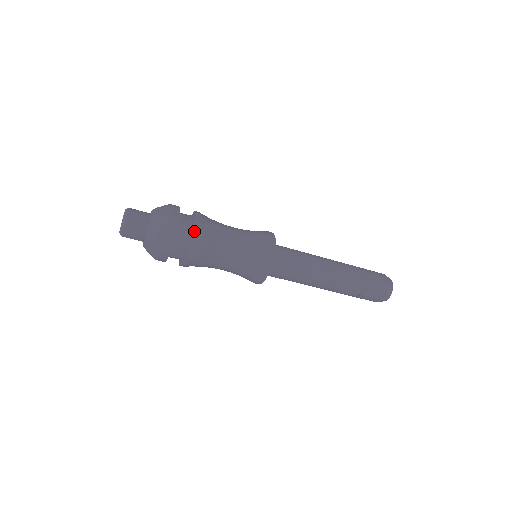
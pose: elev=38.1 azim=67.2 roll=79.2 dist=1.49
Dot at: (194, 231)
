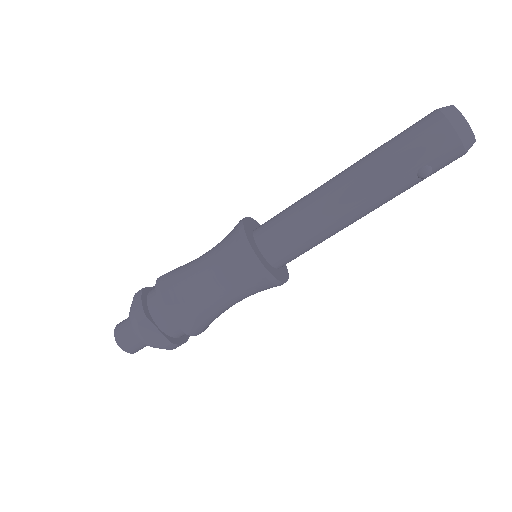
Dot at: (164, 309)
